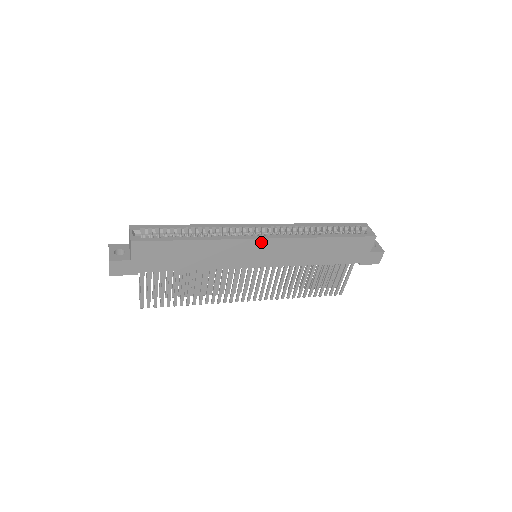
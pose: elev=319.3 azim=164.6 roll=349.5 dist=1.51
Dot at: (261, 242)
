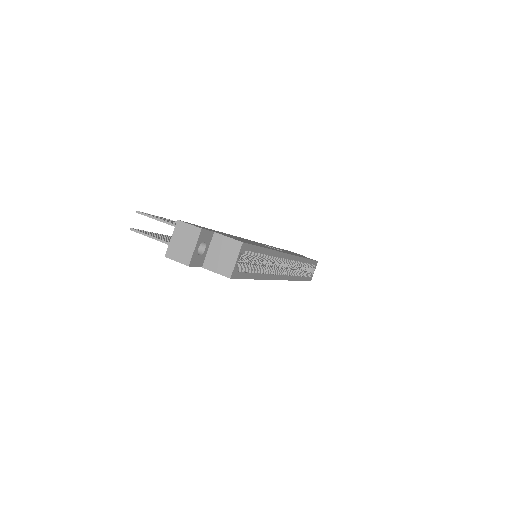
Dot at: occluded
